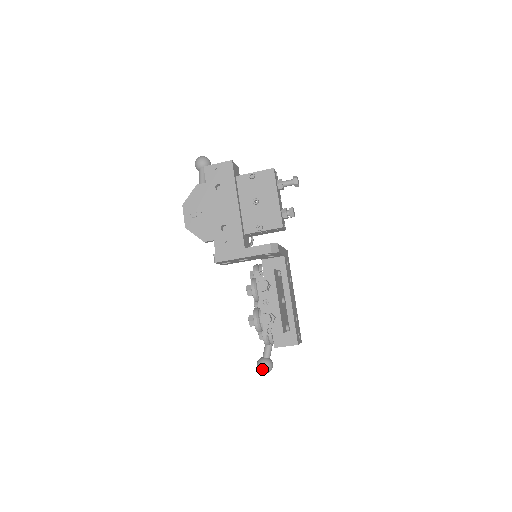
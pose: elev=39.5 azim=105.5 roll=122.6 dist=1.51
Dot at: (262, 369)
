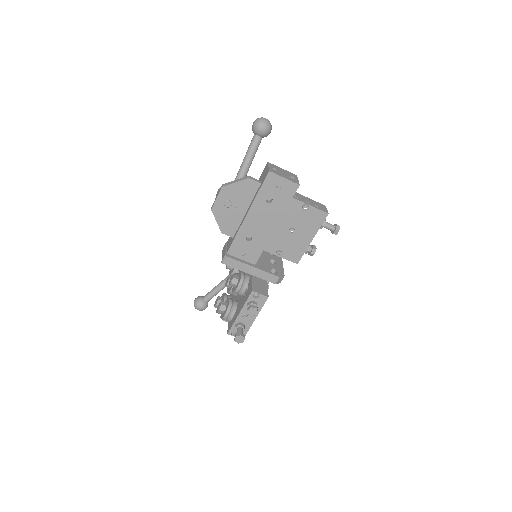
Dot at: (198, 309)
